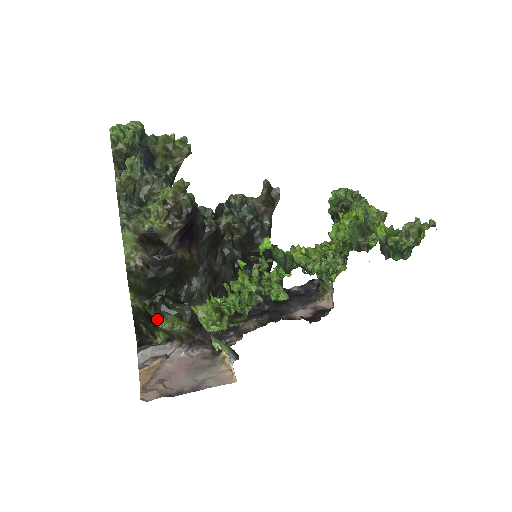
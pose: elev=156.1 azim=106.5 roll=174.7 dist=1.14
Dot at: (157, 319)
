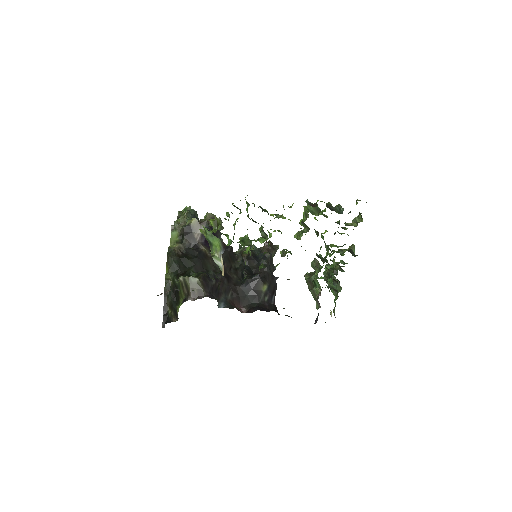
Dot at: occluded
